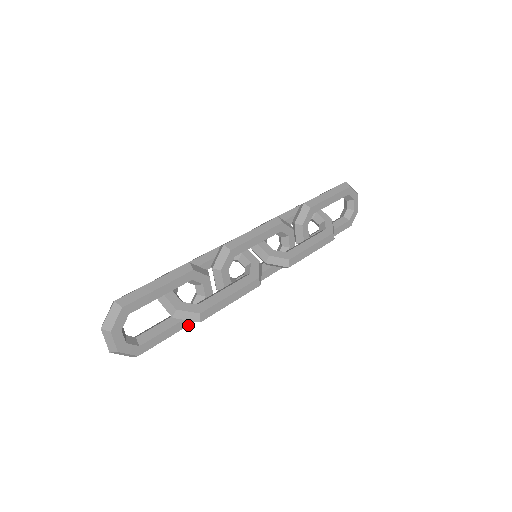
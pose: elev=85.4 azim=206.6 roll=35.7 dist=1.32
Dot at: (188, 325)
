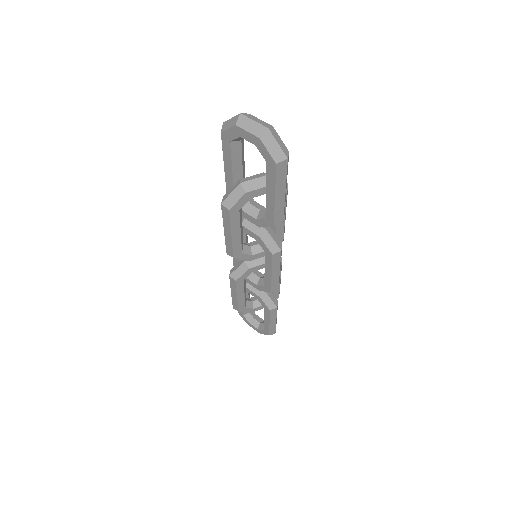
Dot at: (285, 200)
